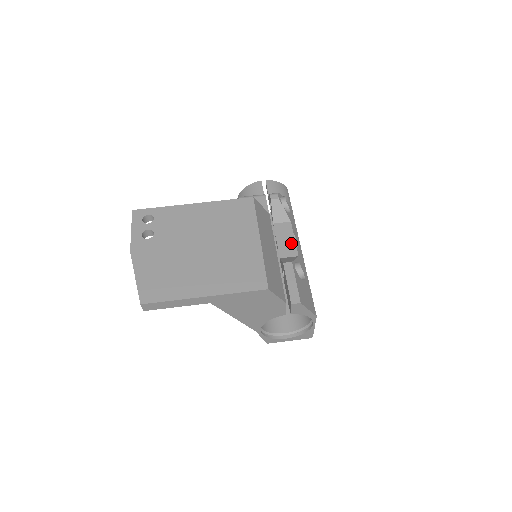
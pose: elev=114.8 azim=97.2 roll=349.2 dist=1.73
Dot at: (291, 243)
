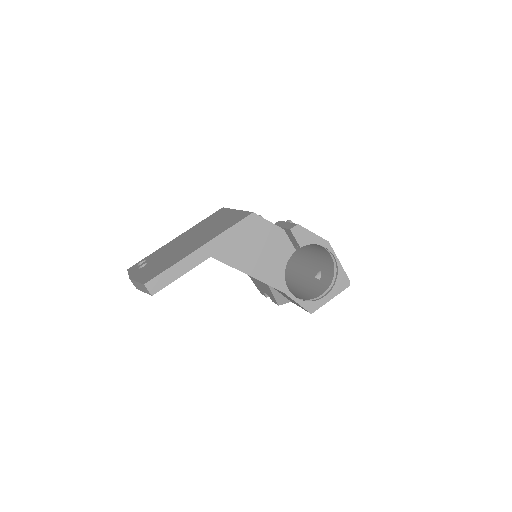
Dot at: occluded
